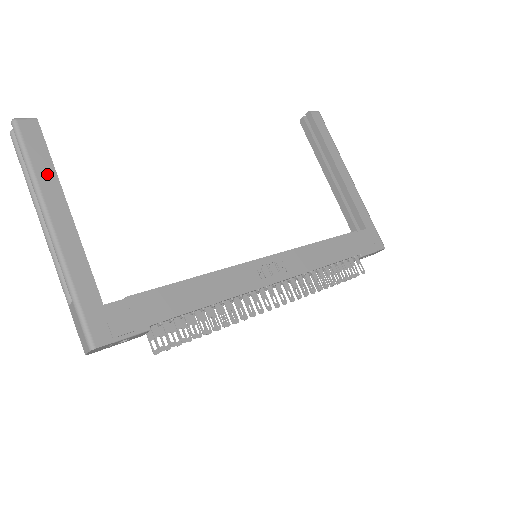
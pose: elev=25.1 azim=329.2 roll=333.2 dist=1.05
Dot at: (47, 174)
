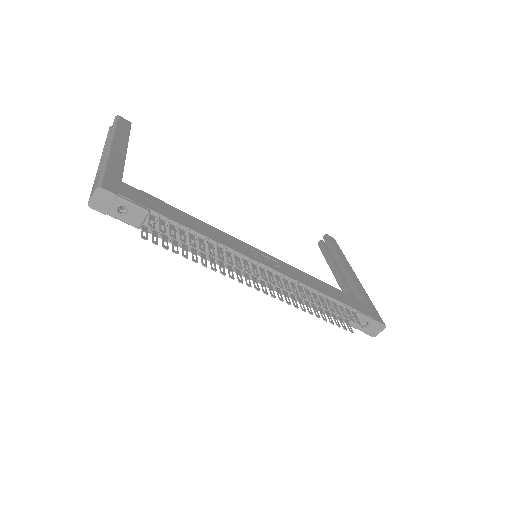
Dot at: (123, 134)
